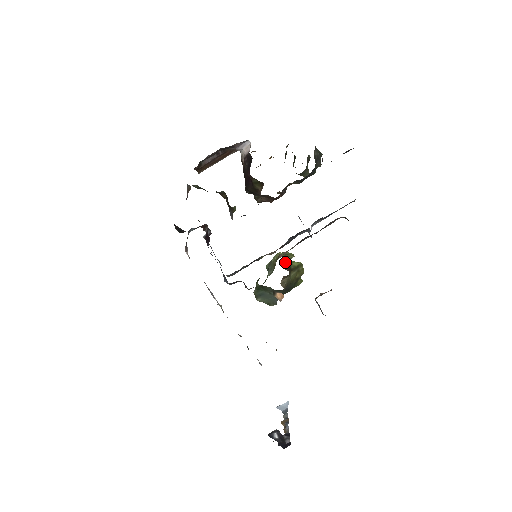
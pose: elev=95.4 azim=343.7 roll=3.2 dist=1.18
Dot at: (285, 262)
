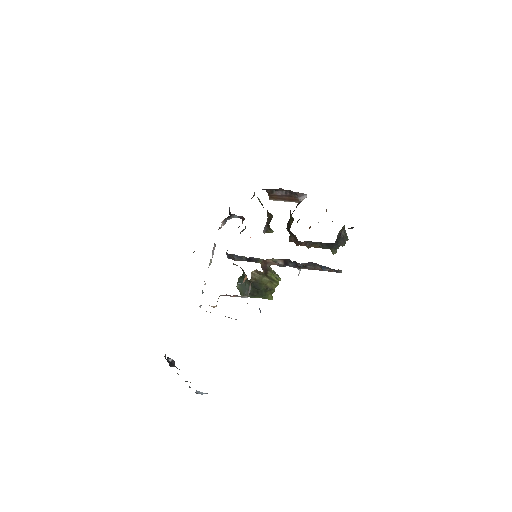
Dot at: (266, 266)
